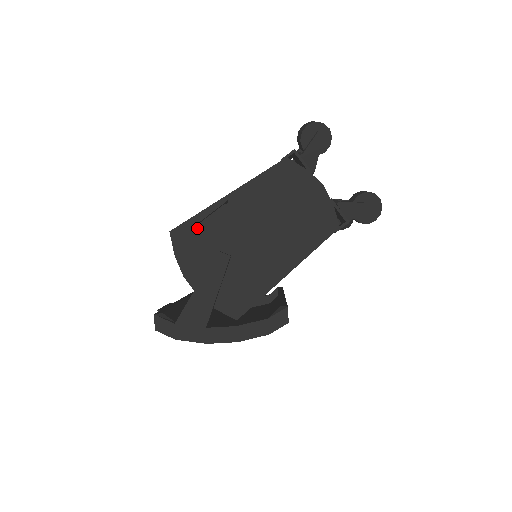
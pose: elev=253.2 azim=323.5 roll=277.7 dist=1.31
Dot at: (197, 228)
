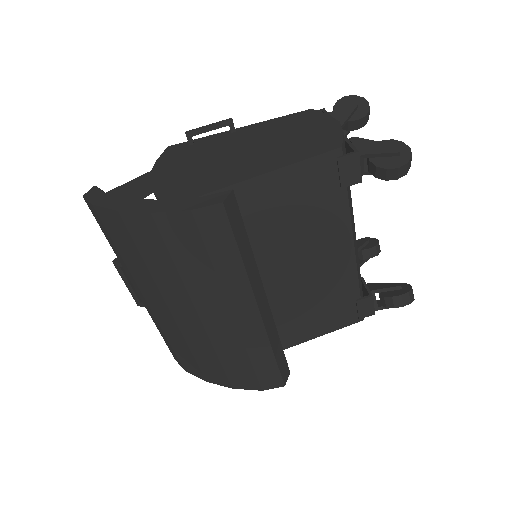
Dot at: (193, 145)
